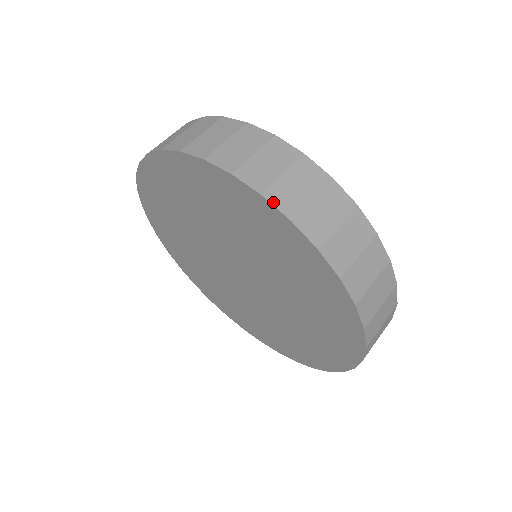
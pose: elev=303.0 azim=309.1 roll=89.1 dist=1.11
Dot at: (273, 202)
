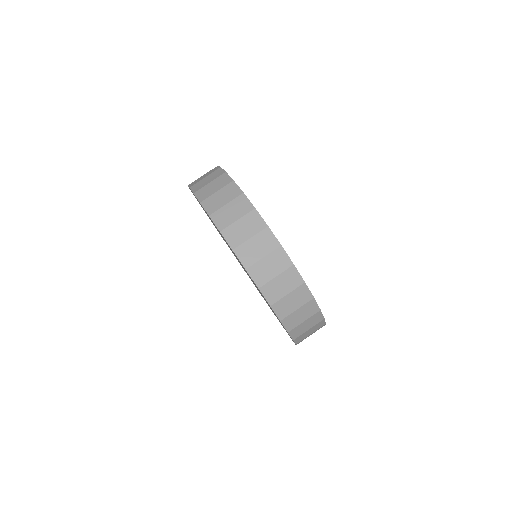
Dot at: (251, 275)
